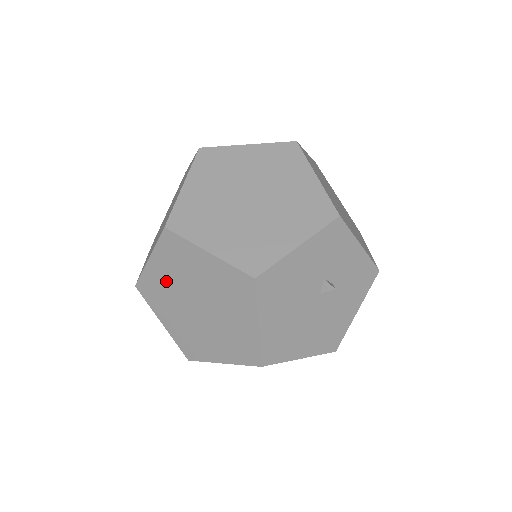
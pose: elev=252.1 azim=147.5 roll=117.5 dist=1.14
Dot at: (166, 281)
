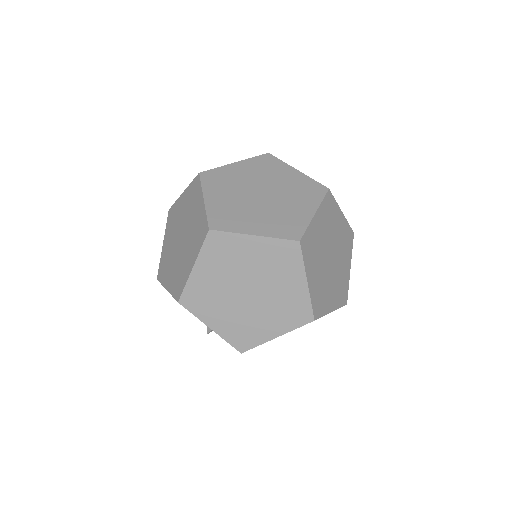
Dot at: (194, 212)
